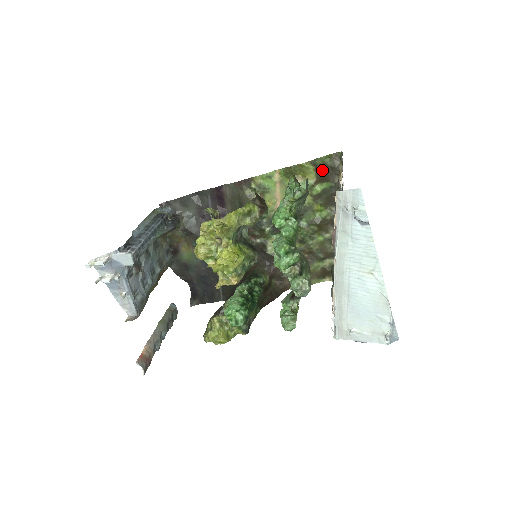
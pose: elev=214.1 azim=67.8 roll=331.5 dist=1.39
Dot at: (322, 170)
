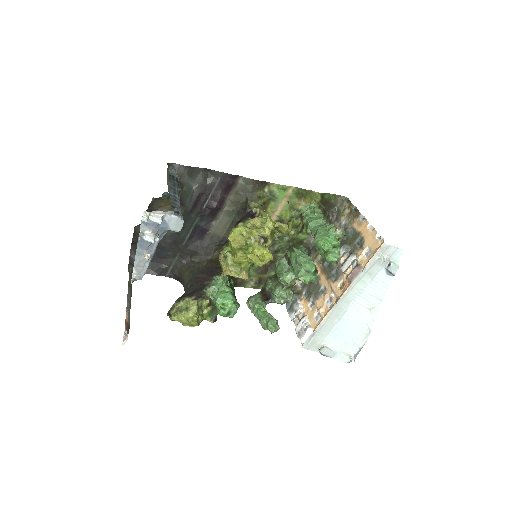
Dot at: (324, 203)
